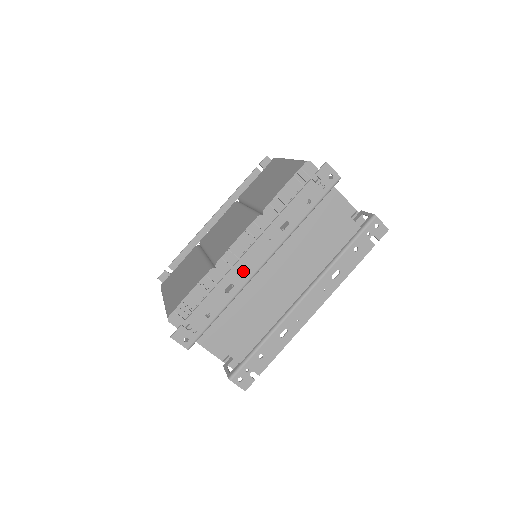
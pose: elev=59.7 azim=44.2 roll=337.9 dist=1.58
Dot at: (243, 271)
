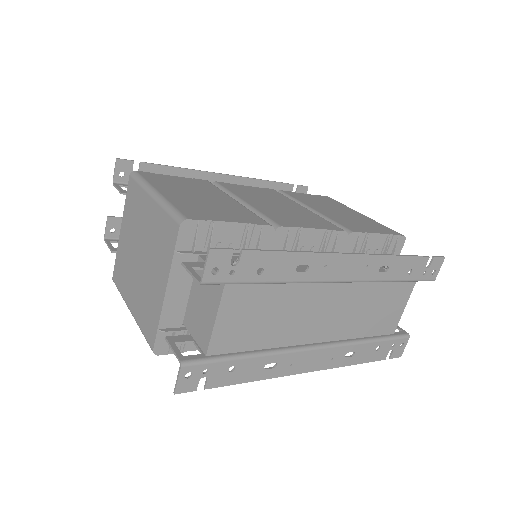
Dot at: (327, 267)
